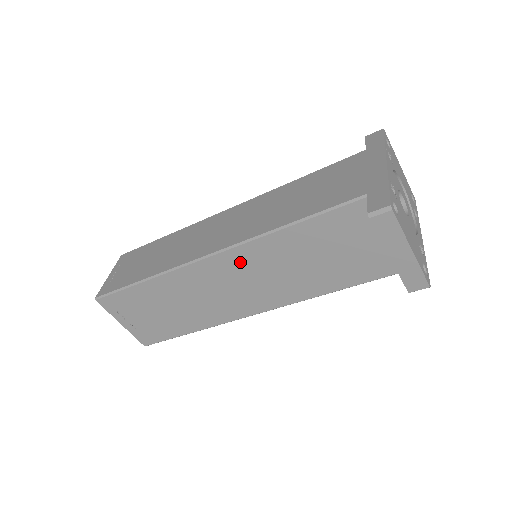
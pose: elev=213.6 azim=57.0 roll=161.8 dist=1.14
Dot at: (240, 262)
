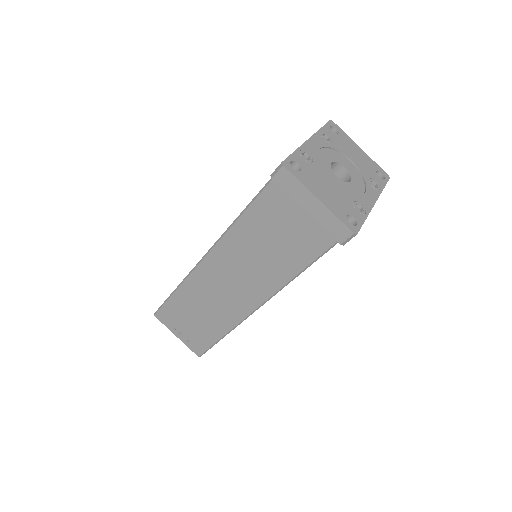
Dot at: (227, 255)
